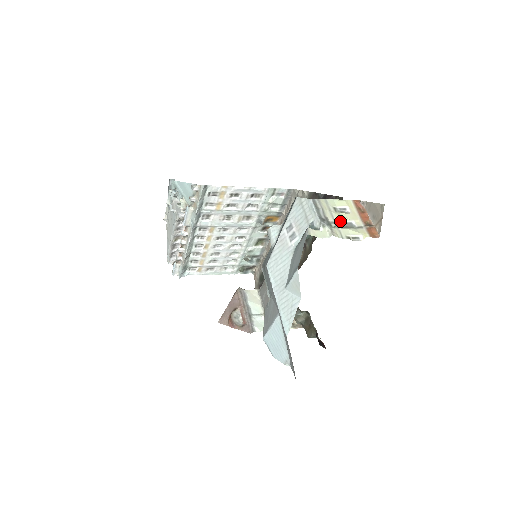
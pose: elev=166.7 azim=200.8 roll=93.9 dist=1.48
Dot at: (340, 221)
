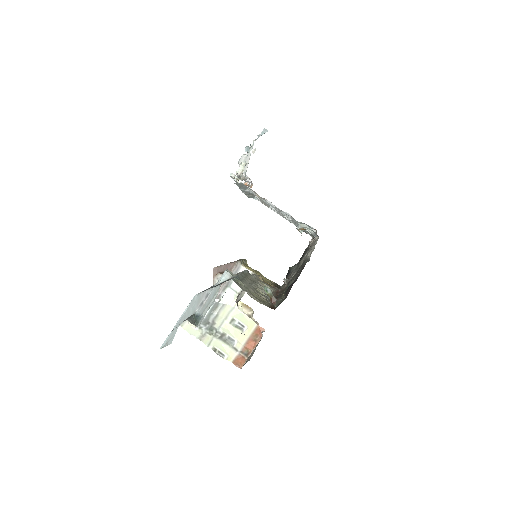
Dot at: (225, 332)
